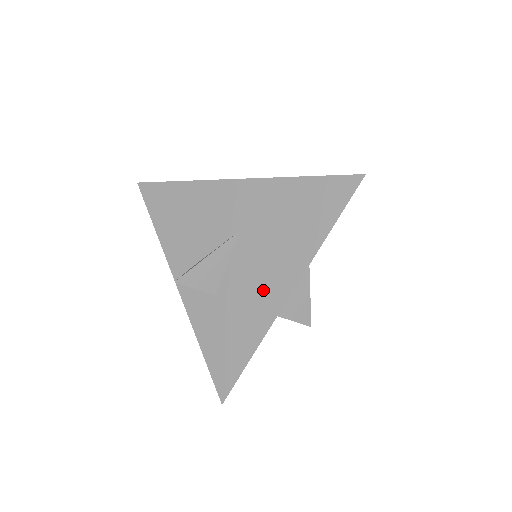
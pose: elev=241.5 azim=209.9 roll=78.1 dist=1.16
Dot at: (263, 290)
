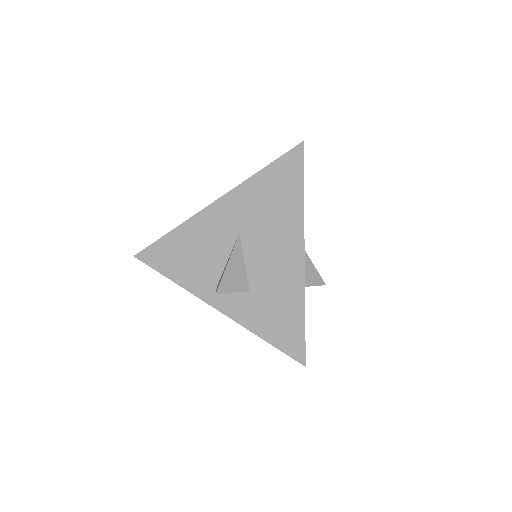
Dot at: (283, 261)
